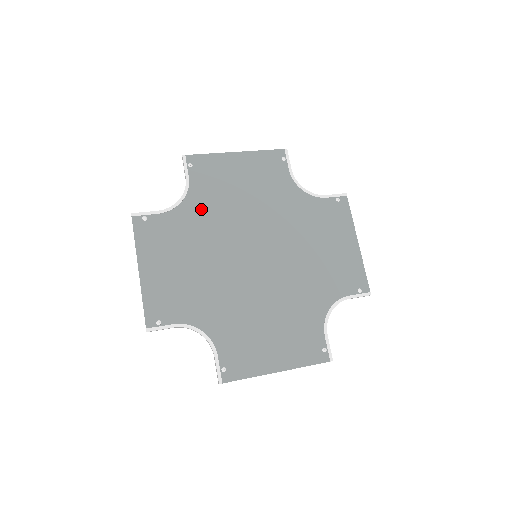
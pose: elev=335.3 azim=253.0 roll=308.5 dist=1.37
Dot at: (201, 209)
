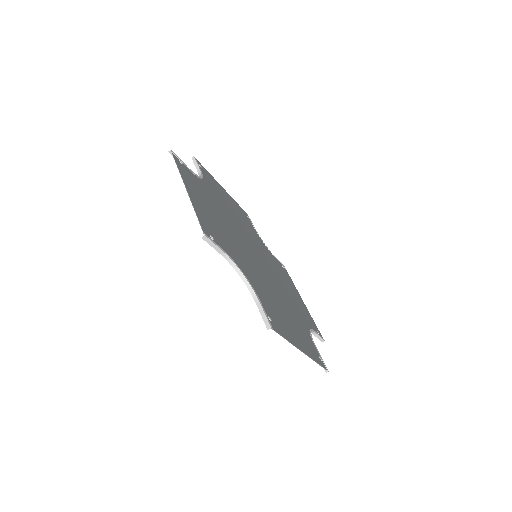
Dot at: (214, 195)
